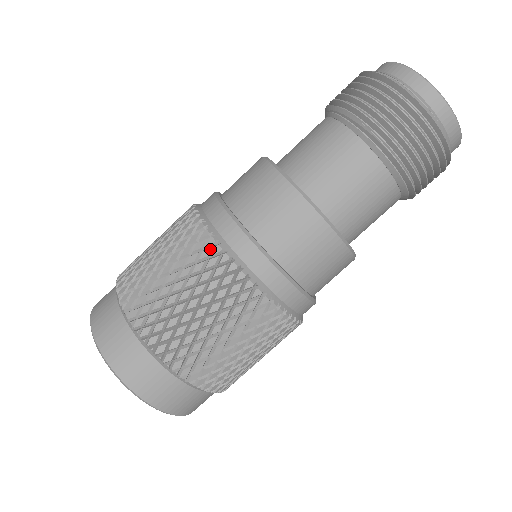
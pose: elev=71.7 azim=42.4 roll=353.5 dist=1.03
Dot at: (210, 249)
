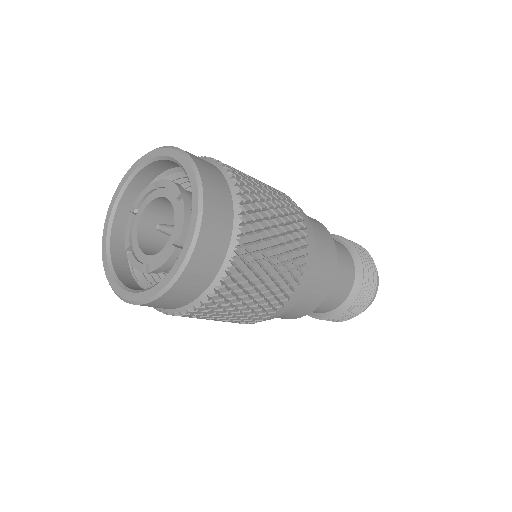
Dot at: occluded
